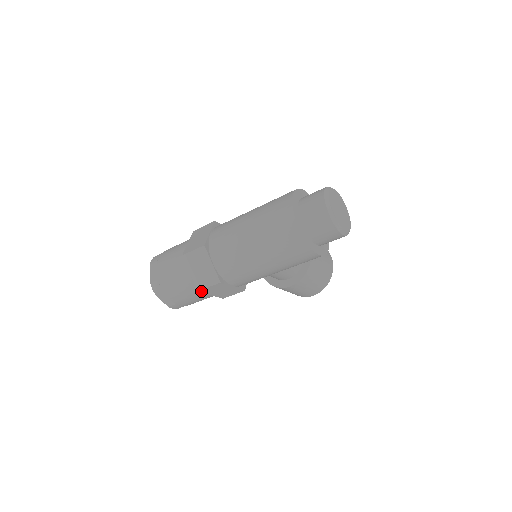
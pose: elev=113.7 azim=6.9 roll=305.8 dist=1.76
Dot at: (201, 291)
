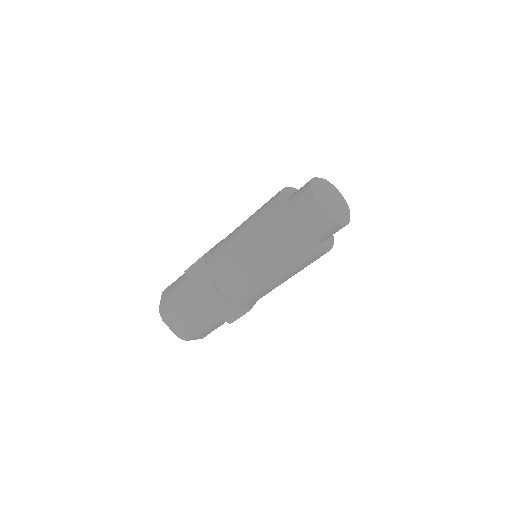
Dot at: (232, 322)
